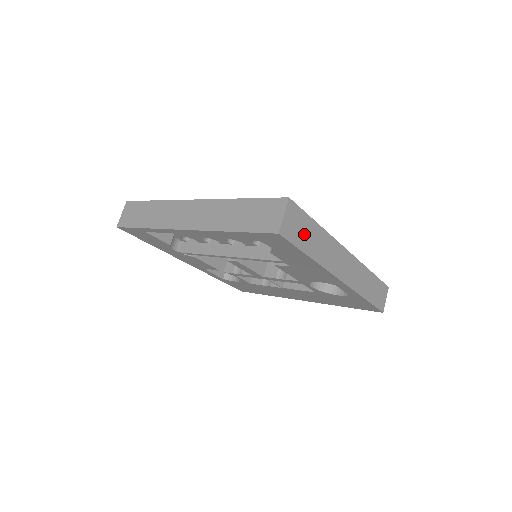
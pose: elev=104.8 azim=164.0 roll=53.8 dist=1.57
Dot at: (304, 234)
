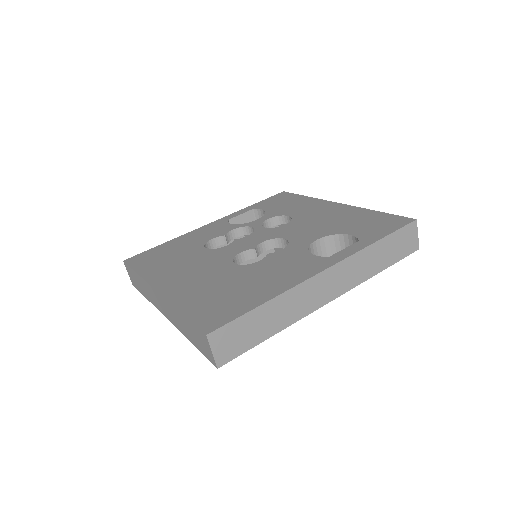
Dot at: (250, 332)
